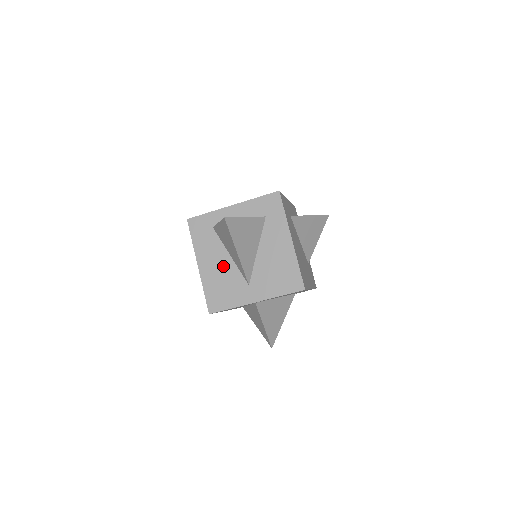
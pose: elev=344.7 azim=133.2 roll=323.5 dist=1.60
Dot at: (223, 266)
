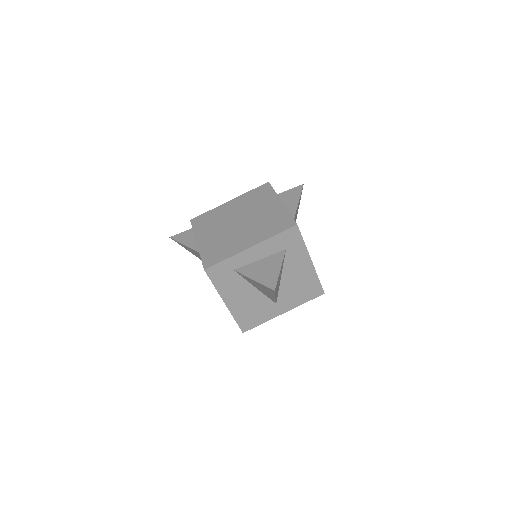
Dot at: (250, 297)
